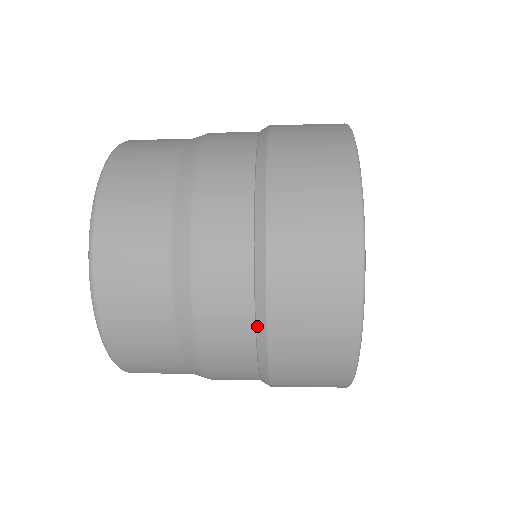
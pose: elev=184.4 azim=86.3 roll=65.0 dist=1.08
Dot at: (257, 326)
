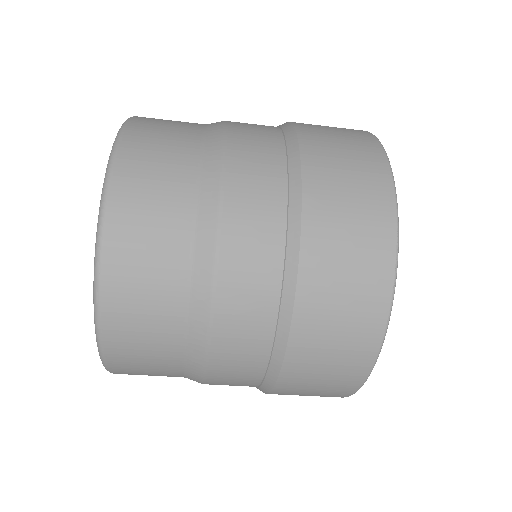
Dot at: (288, 244)
